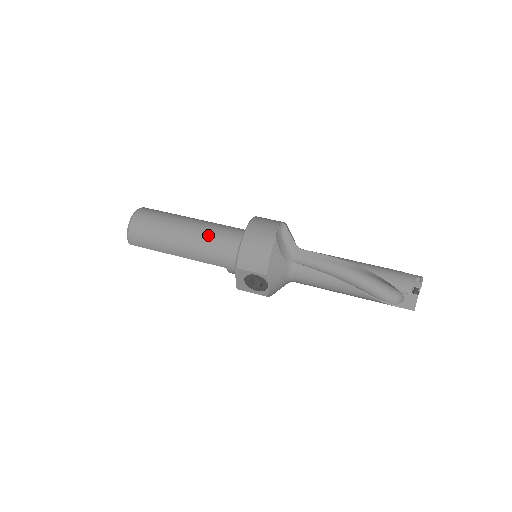
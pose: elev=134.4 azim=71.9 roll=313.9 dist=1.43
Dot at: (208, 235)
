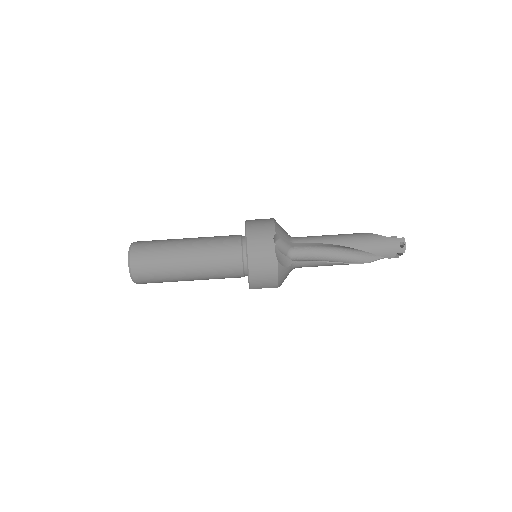
Dot at: (211, 266)
